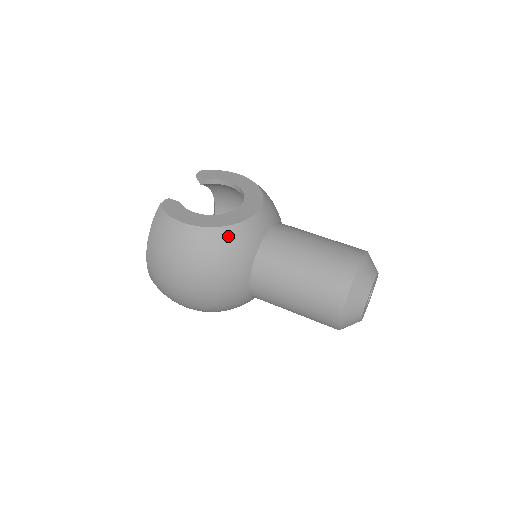
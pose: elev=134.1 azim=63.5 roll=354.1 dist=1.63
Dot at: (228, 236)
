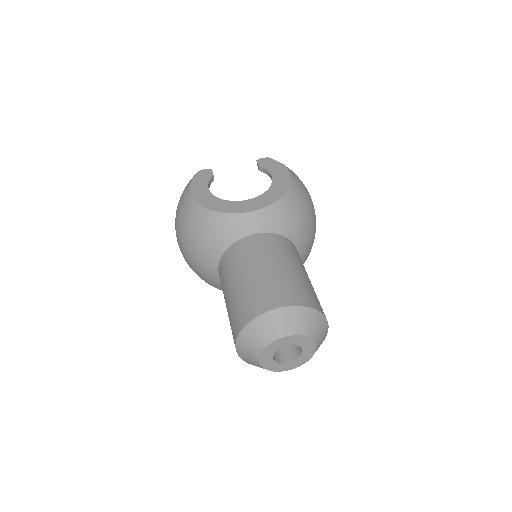
Dot at: (207, 219)
